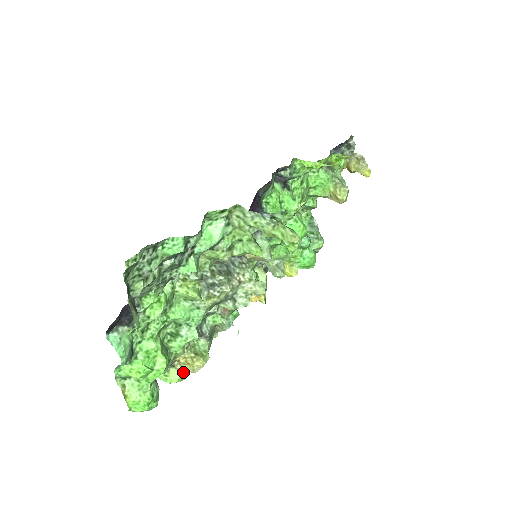
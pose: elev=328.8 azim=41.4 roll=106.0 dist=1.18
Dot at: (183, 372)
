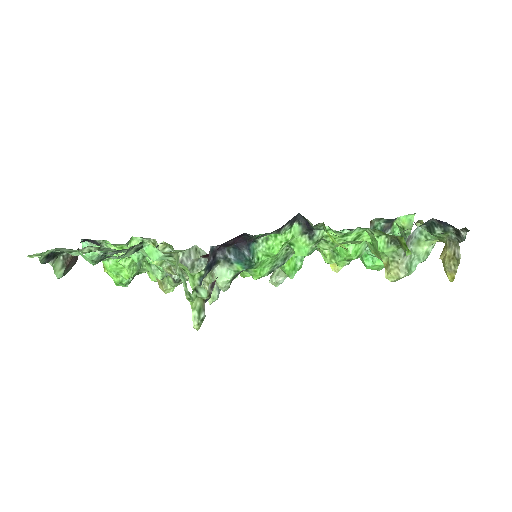
Dot at: occluded
